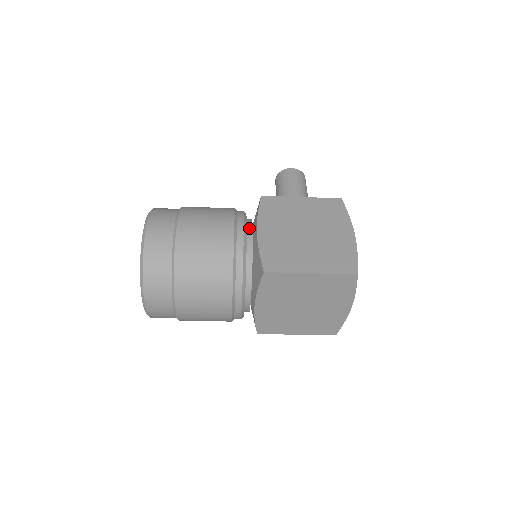
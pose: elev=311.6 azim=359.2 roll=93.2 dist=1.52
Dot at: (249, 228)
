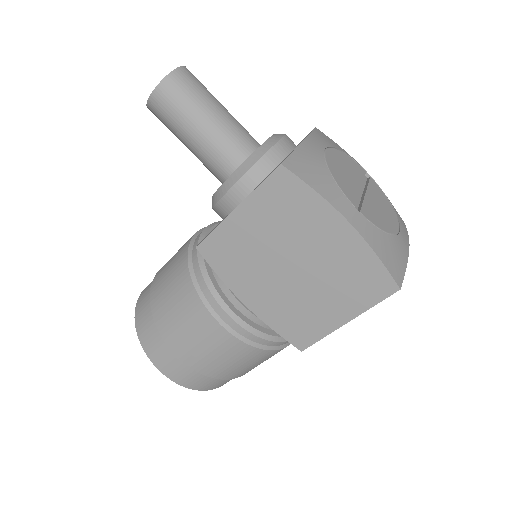
Dot at: (233, 301)
